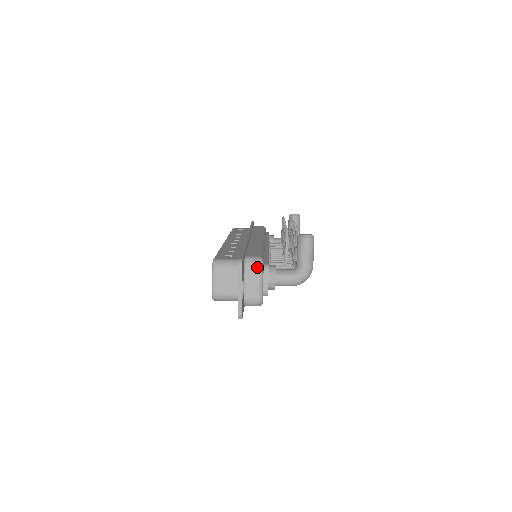
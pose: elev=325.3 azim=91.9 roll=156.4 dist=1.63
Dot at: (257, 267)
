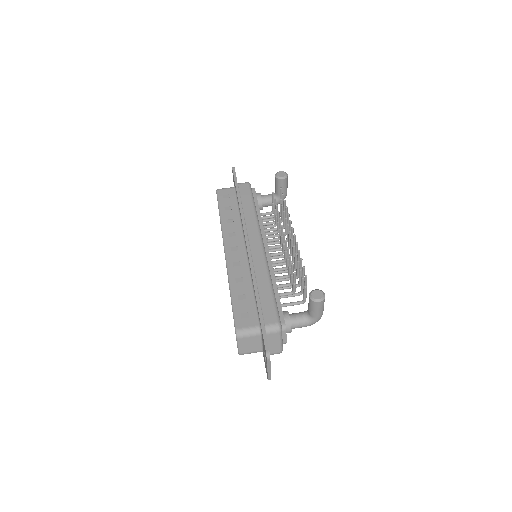
Dot at: (277, 334)
